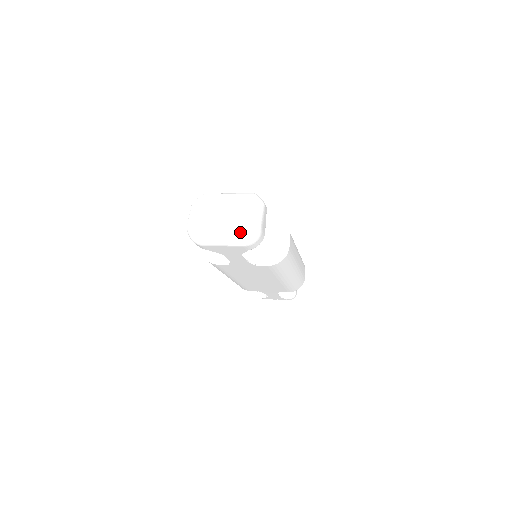
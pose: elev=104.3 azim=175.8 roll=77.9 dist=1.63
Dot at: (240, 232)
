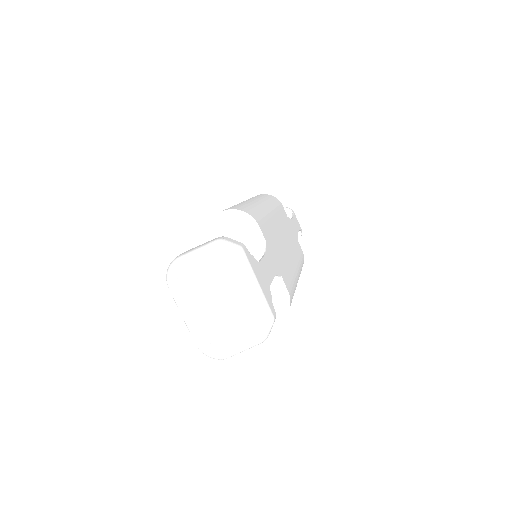
Dot at: (206, 337)
